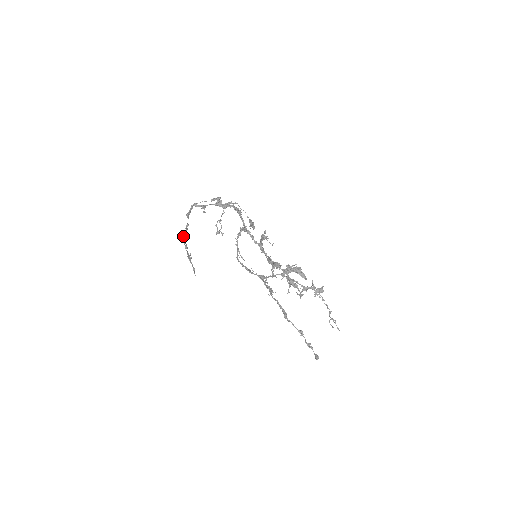
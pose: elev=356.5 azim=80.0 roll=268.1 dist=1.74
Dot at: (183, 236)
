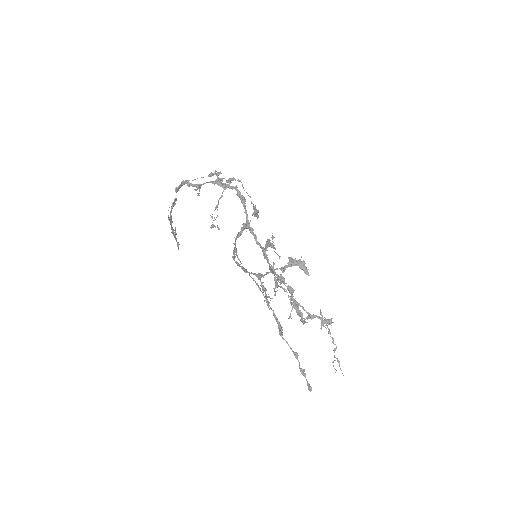
Dot at: (168, 210)
